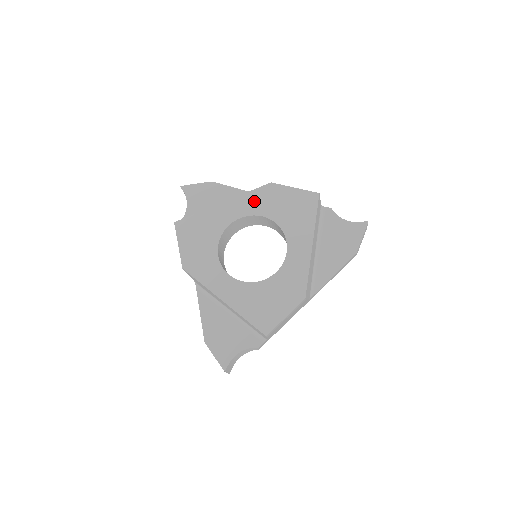
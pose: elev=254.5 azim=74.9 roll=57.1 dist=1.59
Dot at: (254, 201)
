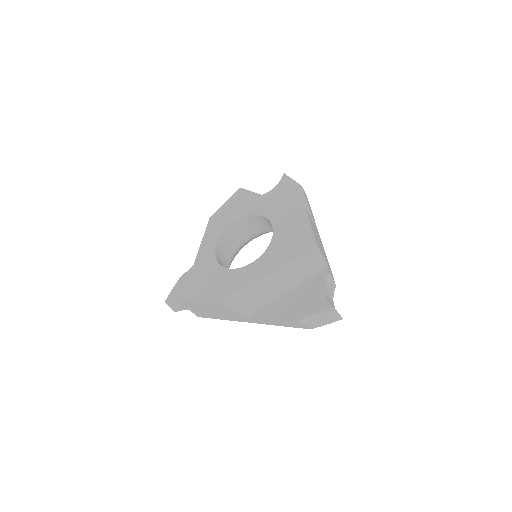
Dot at: (213, 232)
